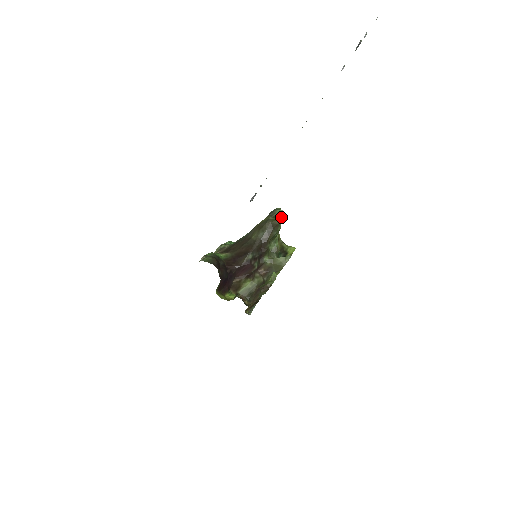
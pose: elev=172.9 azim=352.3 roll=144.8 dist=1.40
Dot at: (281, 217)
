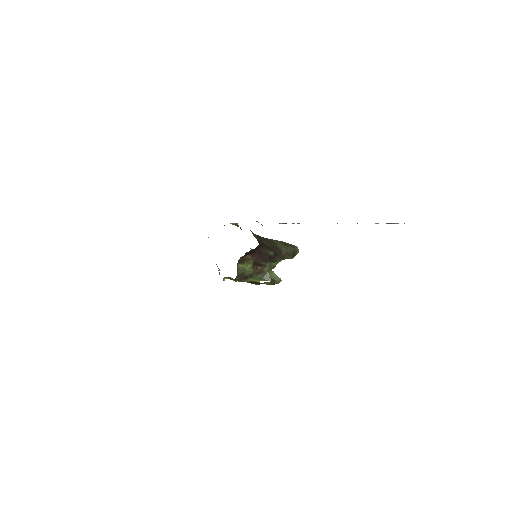
Dot at: (297, 253)
